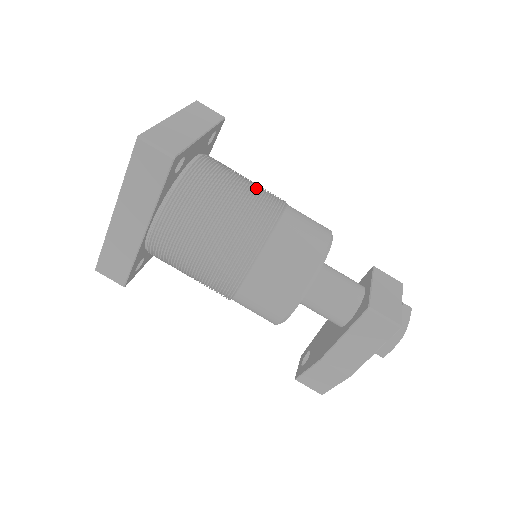
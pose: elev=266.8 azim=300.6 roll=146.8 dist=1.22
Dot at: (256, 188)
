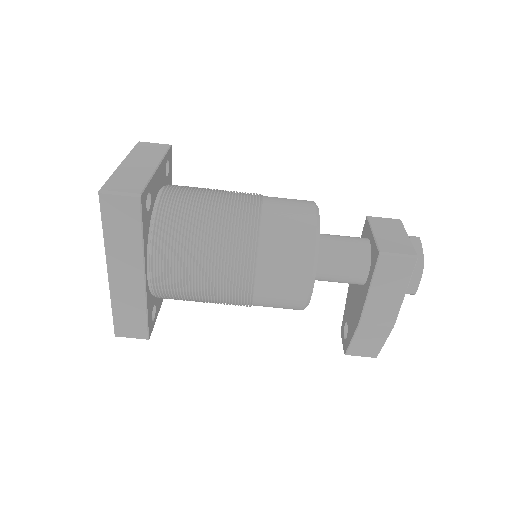
Dot at: (227, 193)
